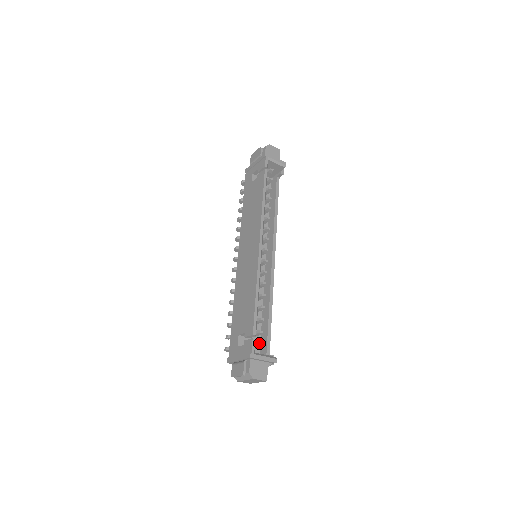
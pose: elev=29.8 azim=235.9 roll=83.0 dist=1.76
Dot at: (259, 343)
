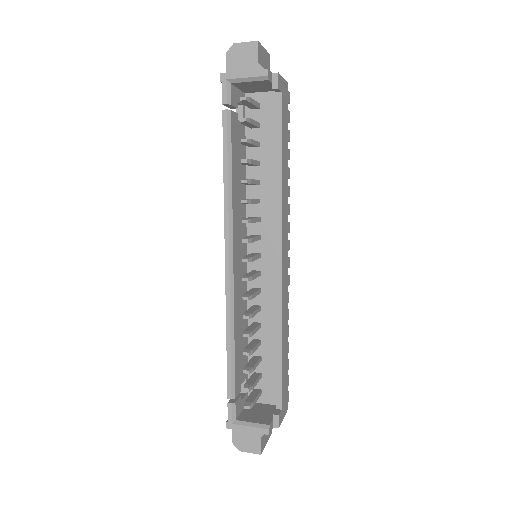
Dot at: (244, 405)
